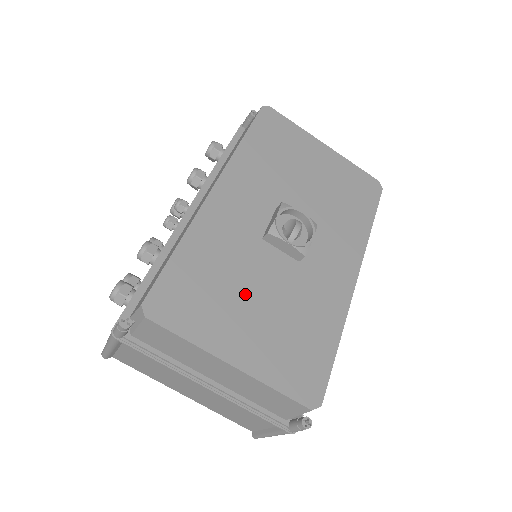
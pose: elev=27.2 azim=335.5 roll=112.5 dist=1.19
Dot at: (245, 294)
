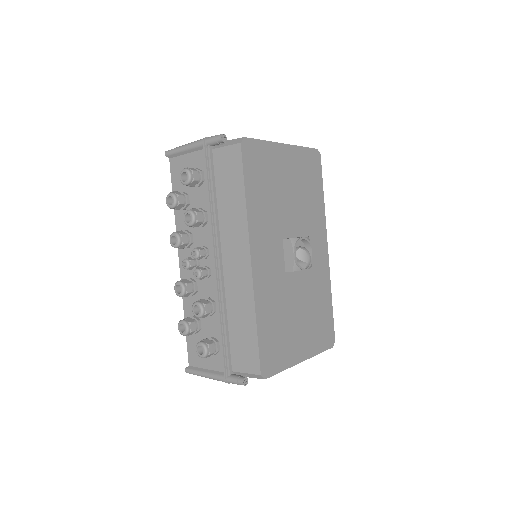
Dot at: (293, 318)
